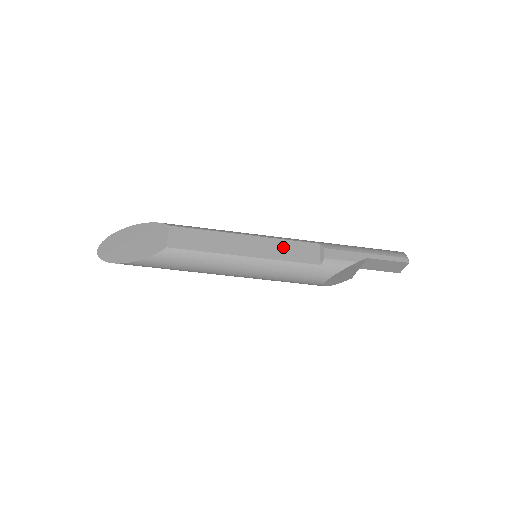
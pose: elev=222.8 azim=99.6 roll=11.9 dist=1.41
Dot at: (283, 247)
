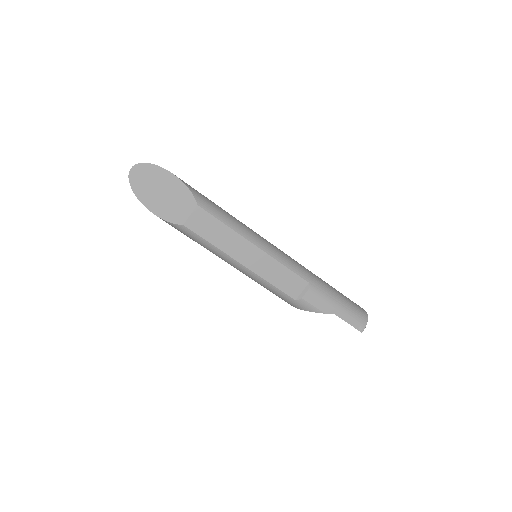
Dot at: (278, 272)
